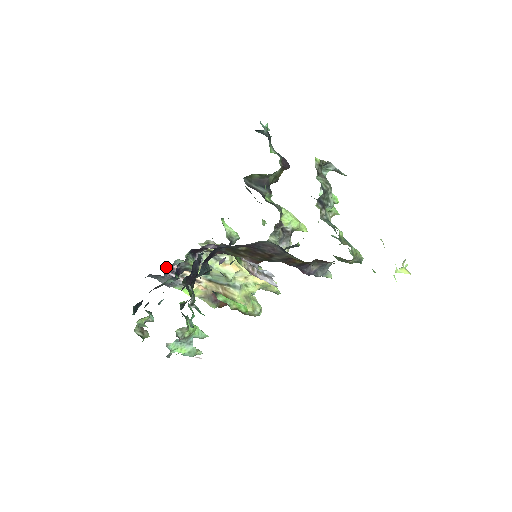
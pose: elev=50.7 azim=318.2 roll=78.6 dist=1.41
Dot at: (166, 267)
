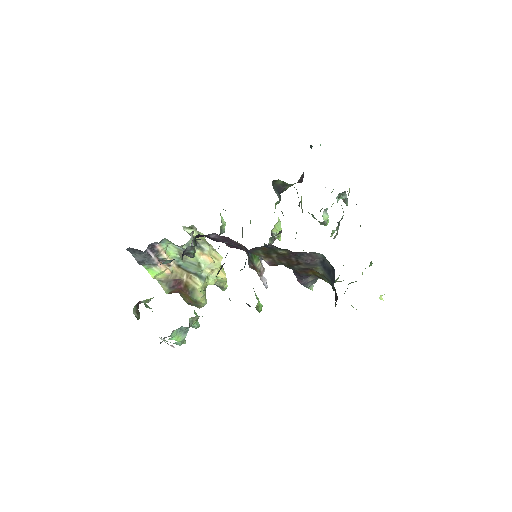
Dot at: (149, 244)
